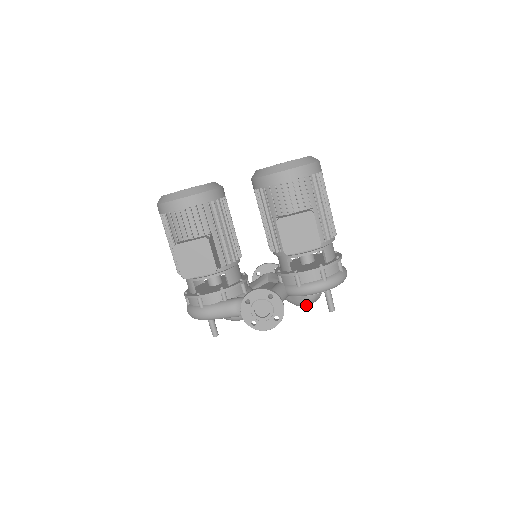
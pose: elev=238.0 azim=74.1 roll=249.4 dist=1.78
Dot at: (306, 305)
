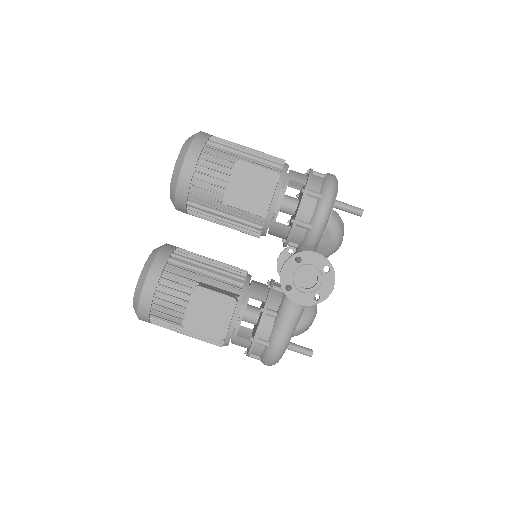
Dot at: (341, 239)
